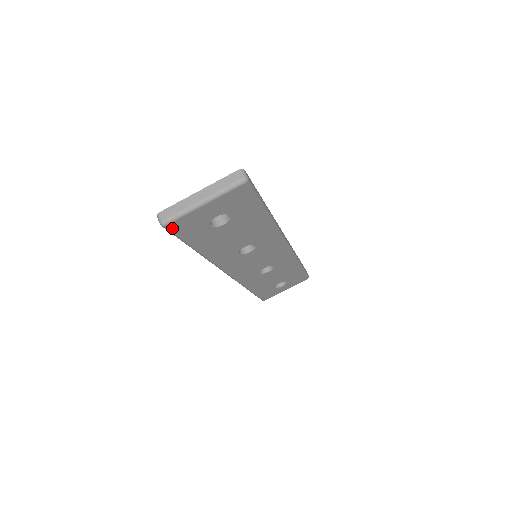
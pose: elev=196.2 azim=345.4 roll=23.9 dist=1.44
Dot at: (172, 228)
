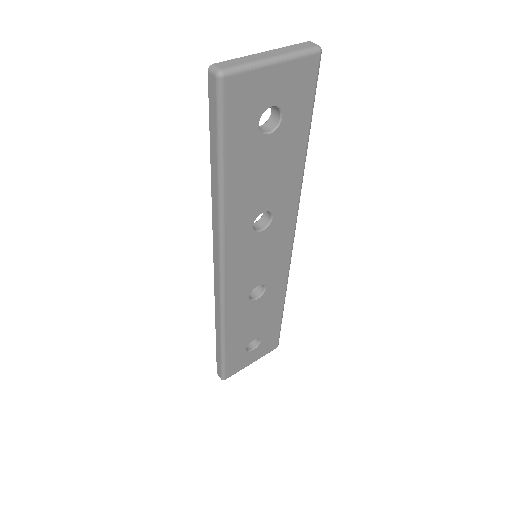
Dot at: (227, 91)
